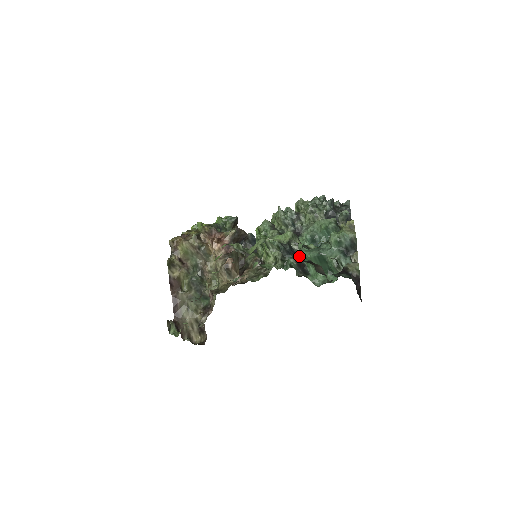
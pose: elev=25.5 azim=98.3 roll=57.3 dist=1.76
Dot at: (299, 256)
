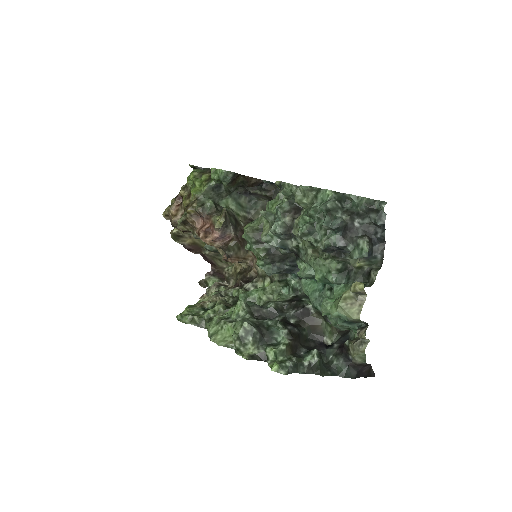
Dot at: occluded
